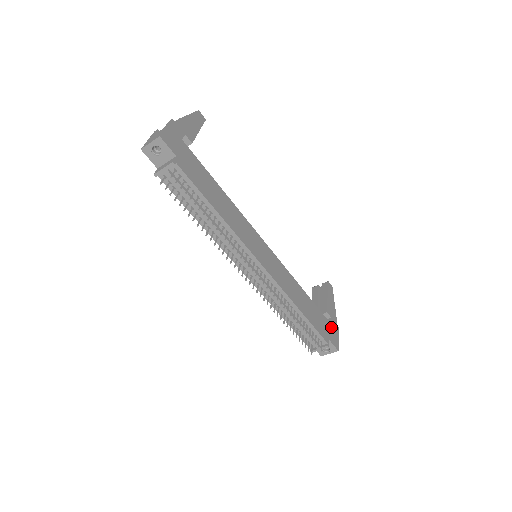
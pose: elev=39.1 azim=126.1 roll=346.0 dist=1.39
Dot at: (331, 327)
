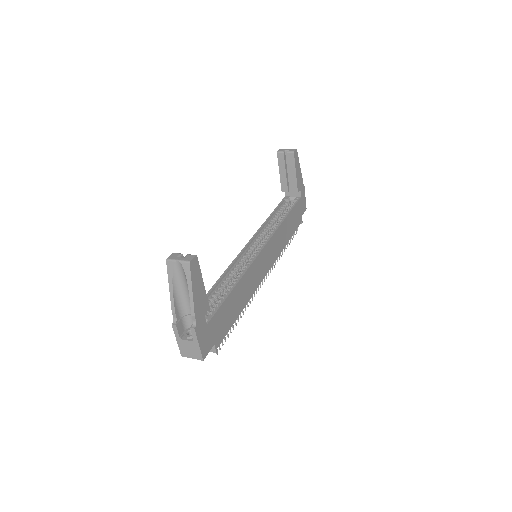
Dot at: (301, 200)
